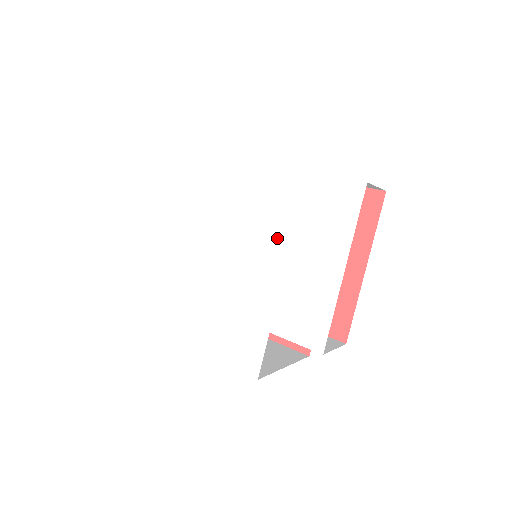
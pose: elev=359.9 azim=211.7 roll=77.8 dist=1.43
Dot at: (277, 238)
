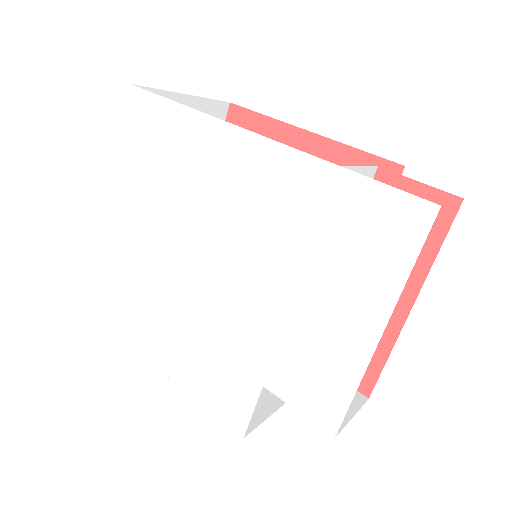
Dot at: (283, 260)
